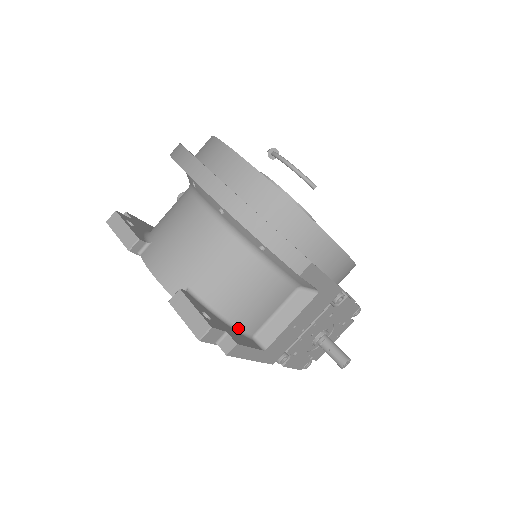
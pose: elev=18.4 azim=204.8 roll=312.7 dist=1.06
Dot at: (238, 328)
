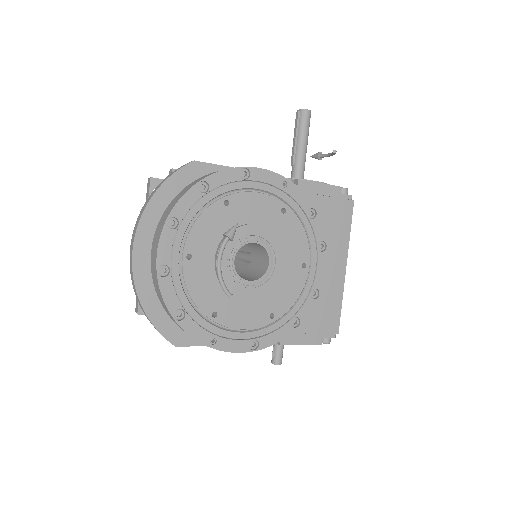
Dot at: occluded
